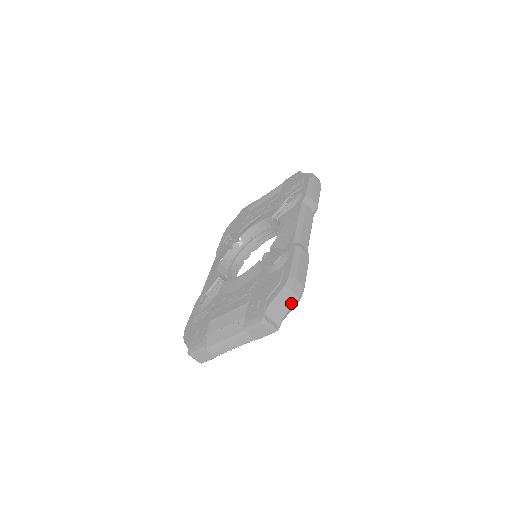
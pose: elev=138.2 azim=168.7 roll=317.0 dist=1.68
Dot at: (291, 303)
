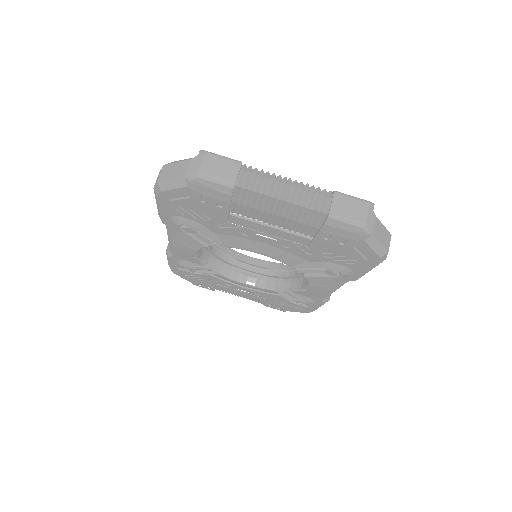
Dot at: (384, 242)
